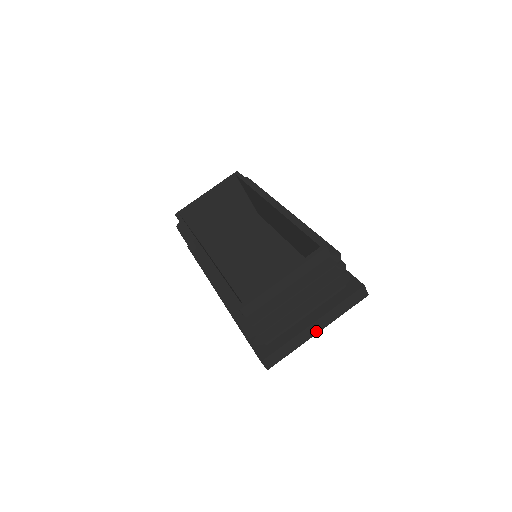
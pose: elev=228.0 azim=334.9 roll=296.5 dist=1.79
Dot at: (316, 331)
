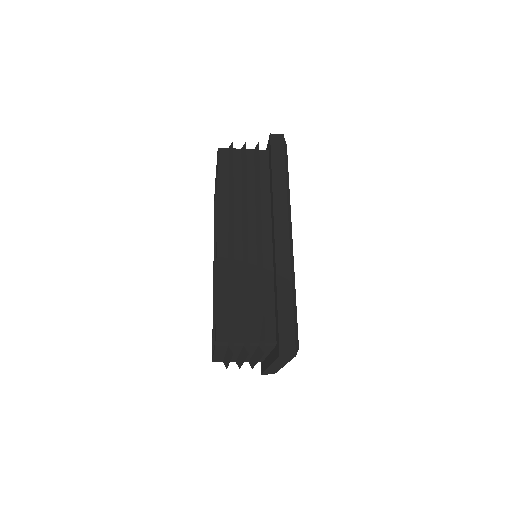
Dot at: (280, 366)
